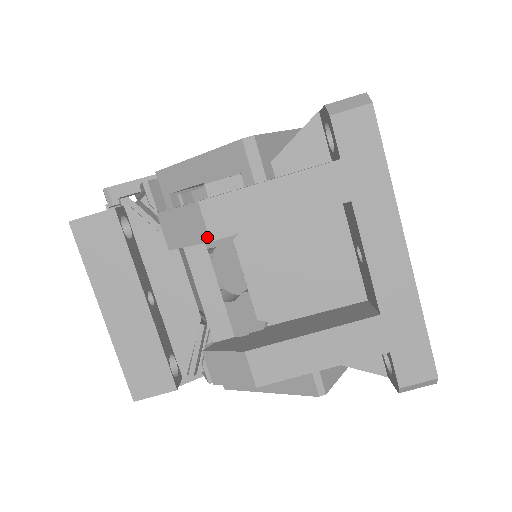
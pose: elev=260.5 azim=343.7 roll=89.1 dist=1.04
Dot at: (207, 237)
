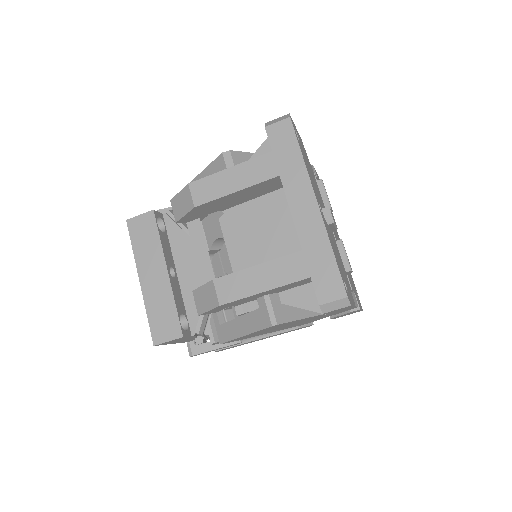
Dot at: (193, 205)
